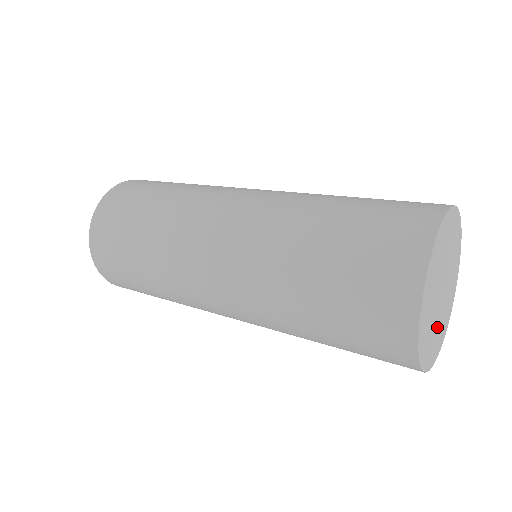
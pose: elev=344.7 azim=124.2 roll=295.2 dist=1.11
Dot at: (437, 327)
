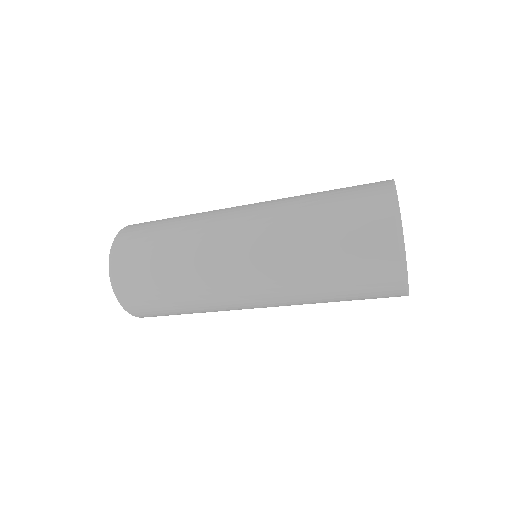
Dot at: (404, 265)
